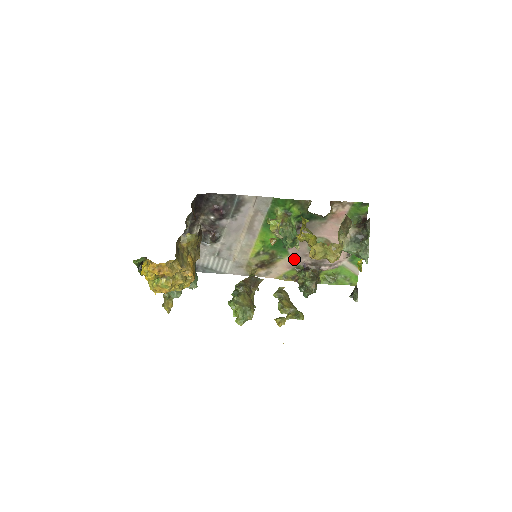
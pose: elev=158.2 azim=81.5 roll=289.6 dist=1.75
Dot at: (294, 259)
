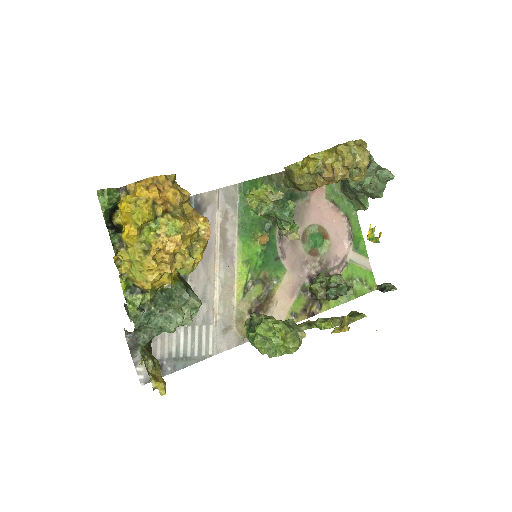
Dot at: (294, 276)
